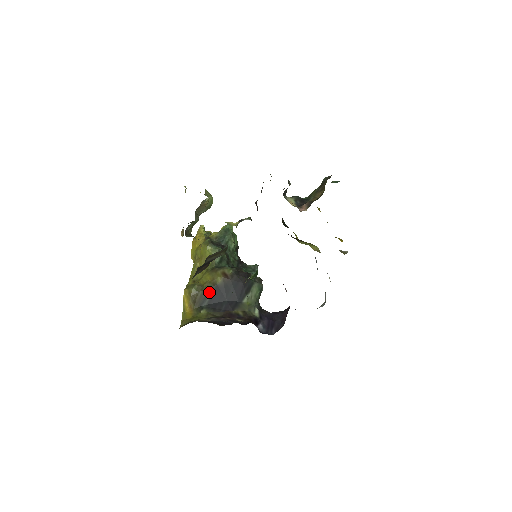
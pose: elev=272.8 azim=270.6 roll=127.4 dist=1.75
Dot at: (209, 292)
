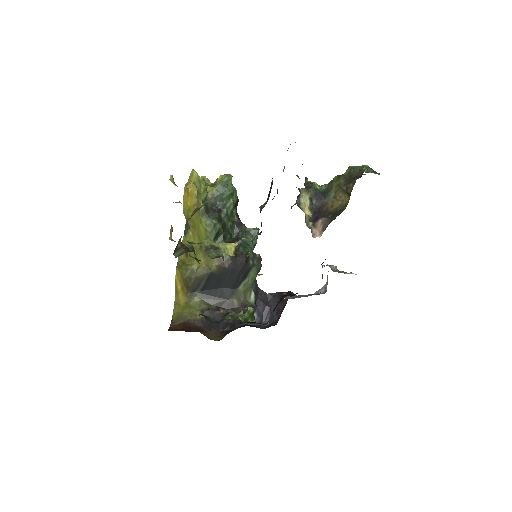
Dot at: (203, 279)
